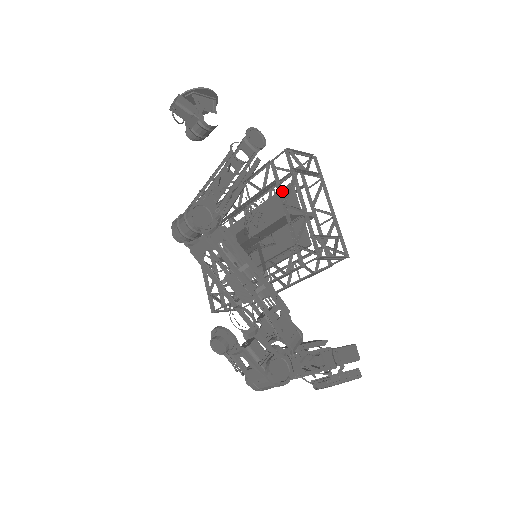
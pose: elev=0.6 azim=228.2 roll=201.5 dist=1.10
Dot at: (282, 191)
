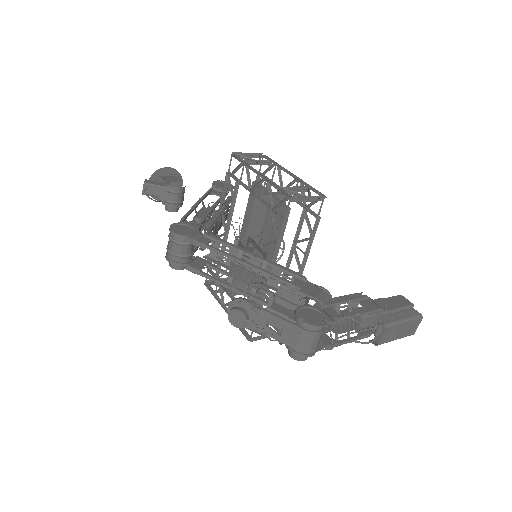
Dot at: (245, 185)
